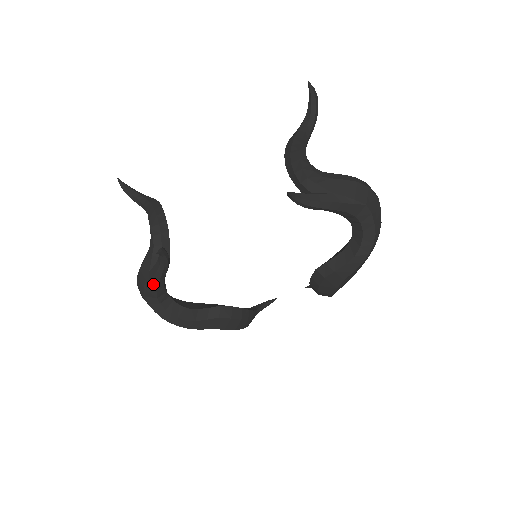
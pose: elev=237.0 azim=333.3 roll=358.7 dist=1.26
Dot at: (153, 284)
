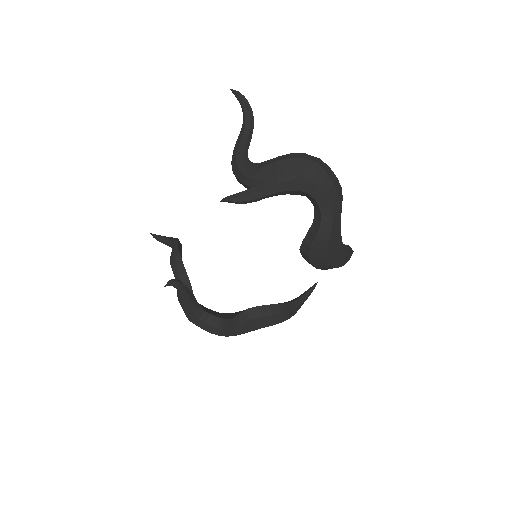
Dot at: (187, 309)
